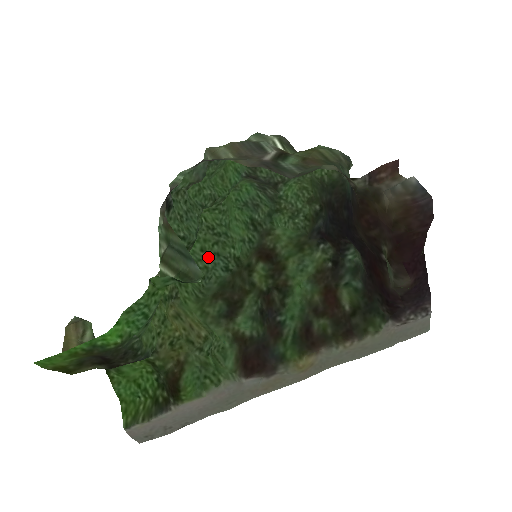
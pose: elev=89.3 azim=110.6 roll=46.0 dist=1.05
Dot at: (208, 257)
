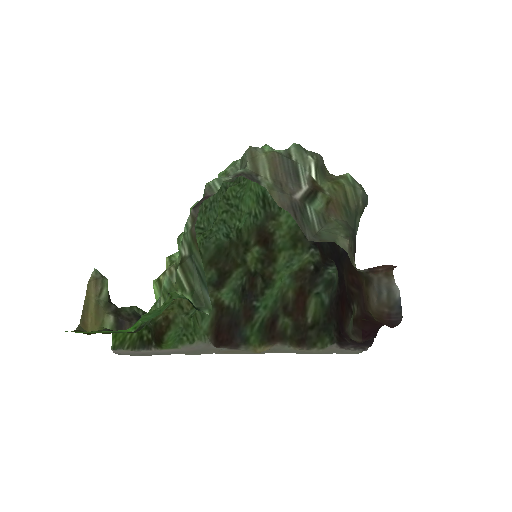
Dot at: (215, 222)
